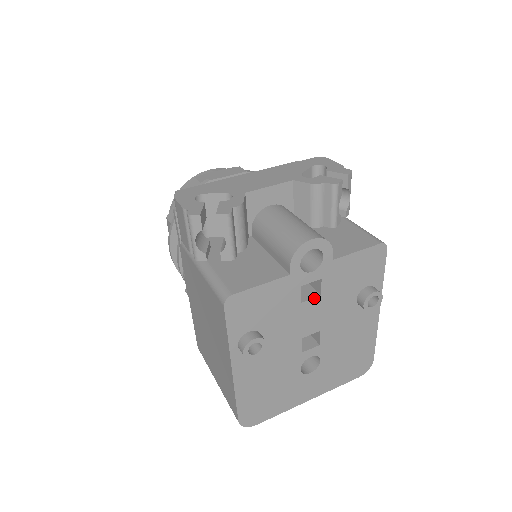
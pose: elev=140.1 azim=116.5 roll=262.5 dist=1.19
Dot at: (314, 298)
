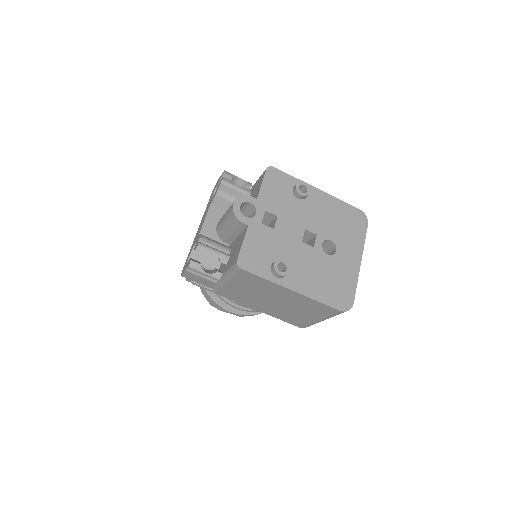
Dot at: (276, 221)
